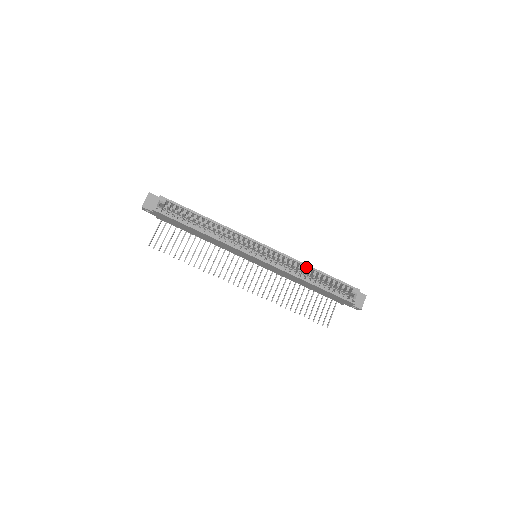
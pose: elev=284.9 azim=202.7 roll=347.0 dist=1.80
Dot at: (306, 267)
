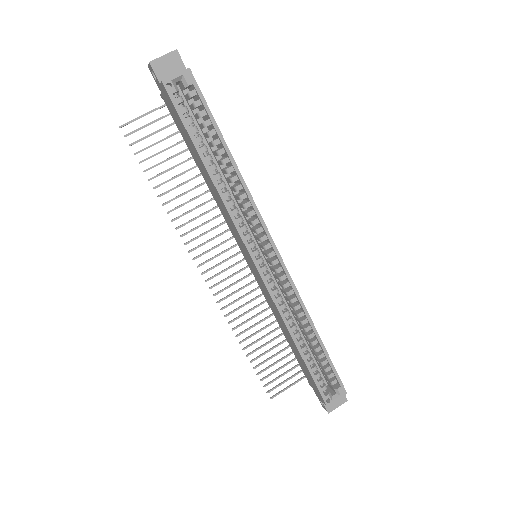
Dot at: (307, 320)
